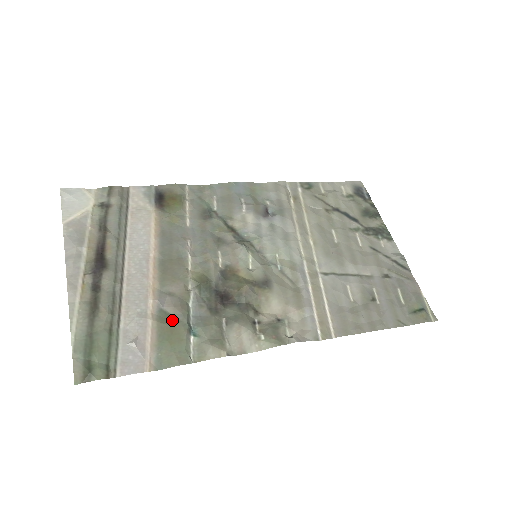
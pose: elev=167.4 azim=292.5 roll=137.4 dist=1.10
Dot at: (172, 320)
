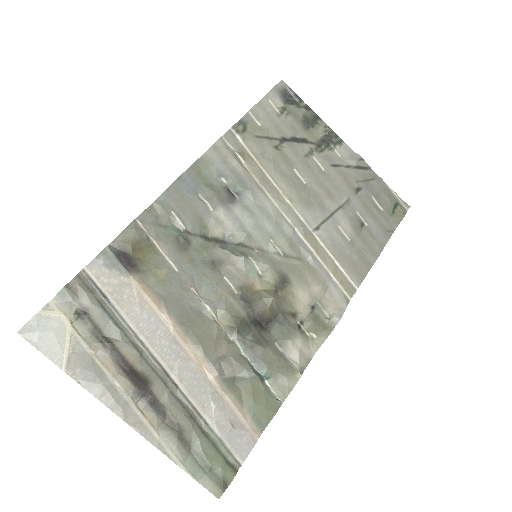
Dot at: (242, 381)
